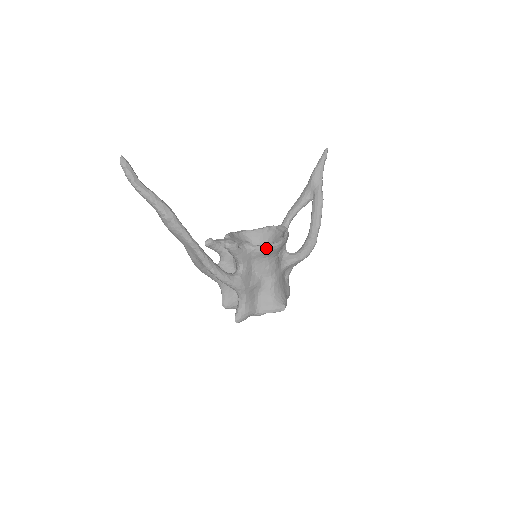
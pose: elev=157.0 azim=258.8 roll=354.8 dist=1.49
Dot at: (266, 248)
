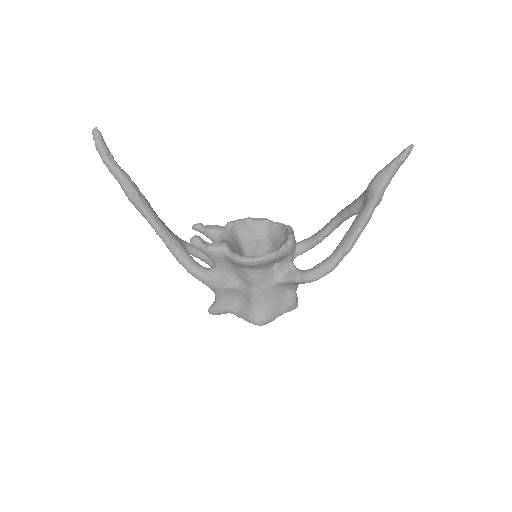
Dot at: (237, 260)
